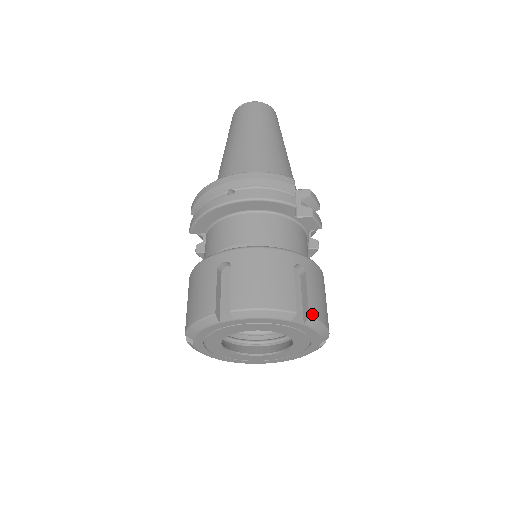
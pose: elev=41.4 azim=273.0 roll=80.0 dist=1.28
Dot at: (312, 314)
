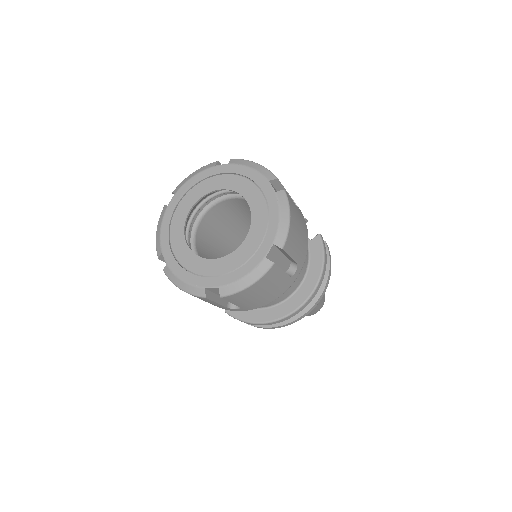
Dot at: occluded
